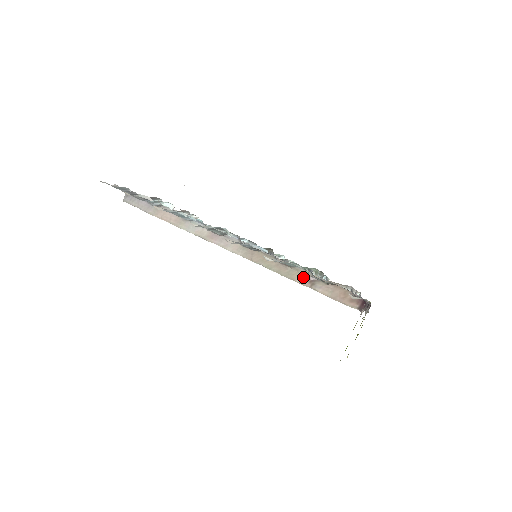
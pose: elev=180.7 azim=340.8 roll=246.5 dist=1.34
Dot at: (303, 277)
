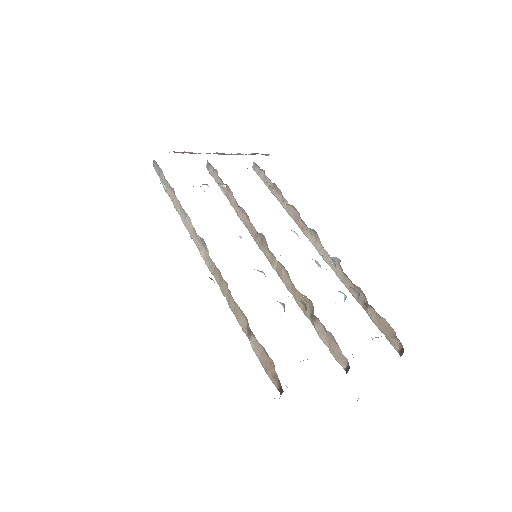
Dot at: (244, 321)
